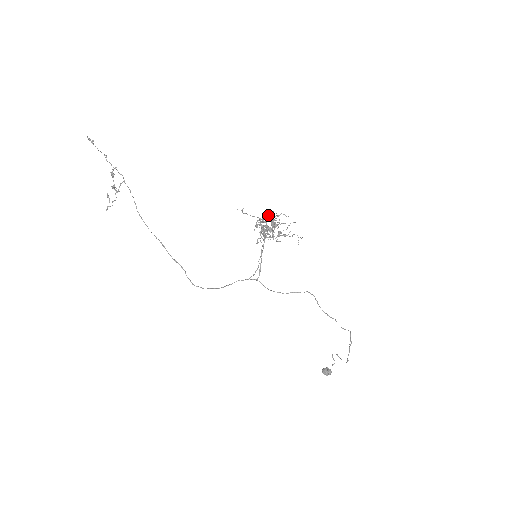
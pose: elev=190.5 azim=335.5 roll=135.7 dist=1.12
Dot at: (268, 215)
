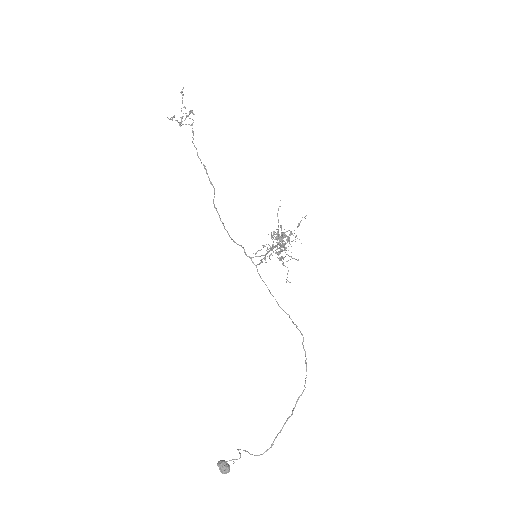
Dot at: (300, 221)
